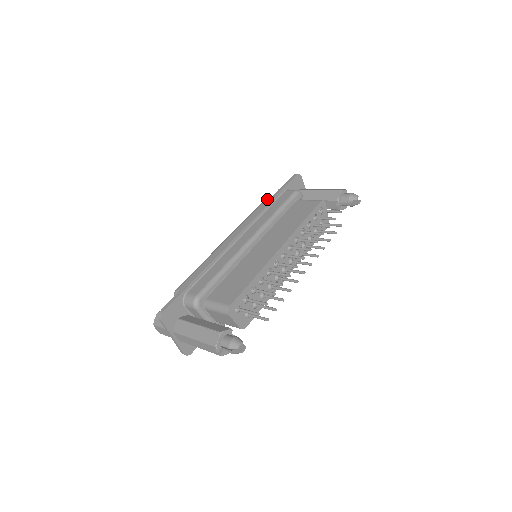
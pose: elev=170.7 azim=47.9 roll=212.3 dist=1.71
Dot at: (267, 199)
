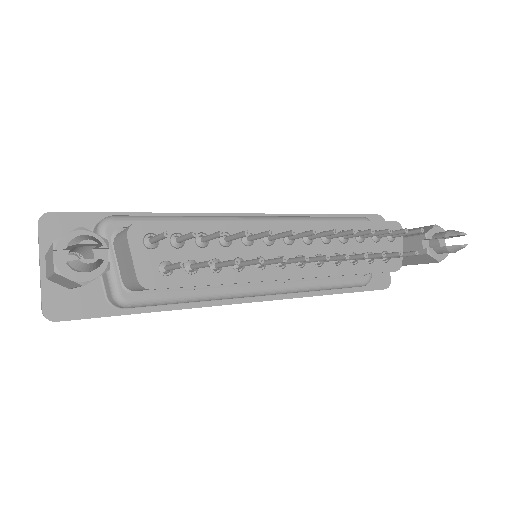
Dot at: occluded
